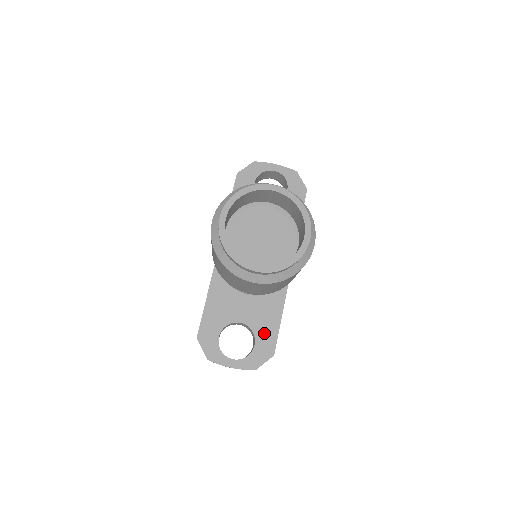
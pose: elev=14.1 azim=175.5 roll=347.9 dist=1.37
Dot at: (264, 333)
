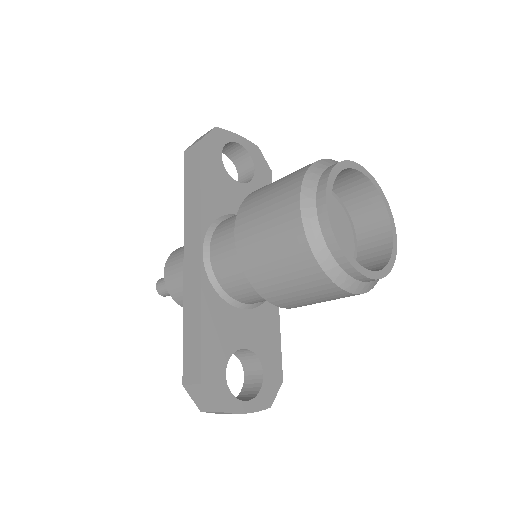
Dot at: (269, 356)
